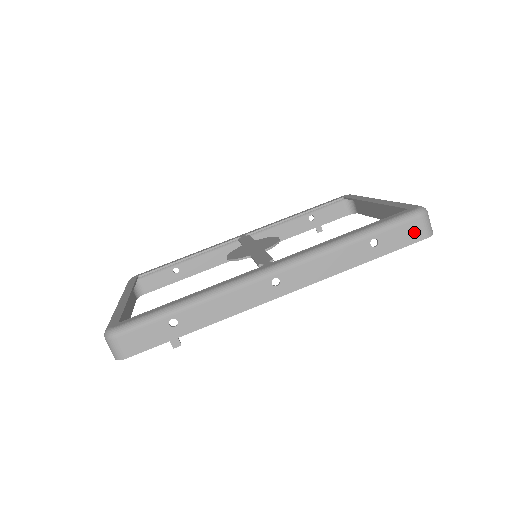
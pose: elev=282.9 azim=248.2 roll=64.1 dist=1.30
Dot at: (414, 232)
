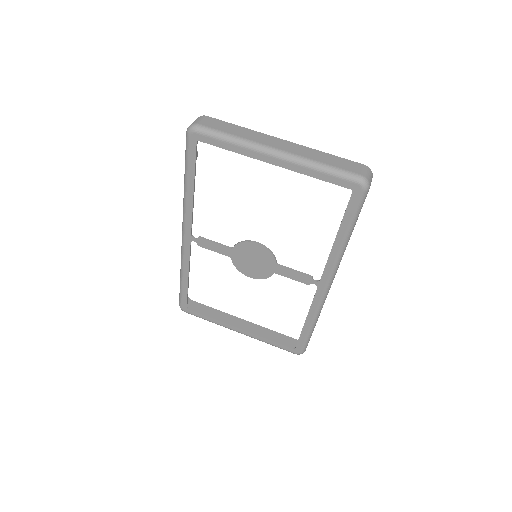
Dot at: occluded
